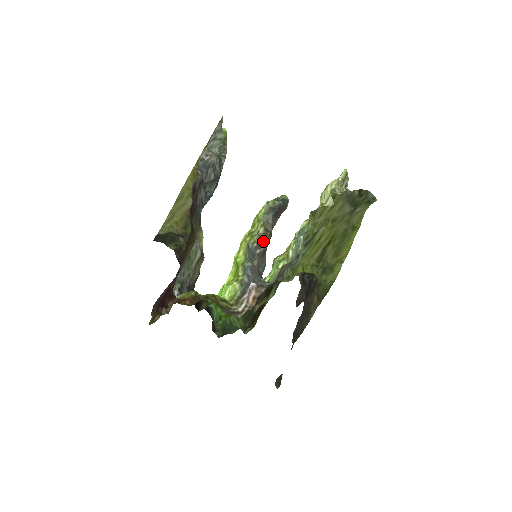
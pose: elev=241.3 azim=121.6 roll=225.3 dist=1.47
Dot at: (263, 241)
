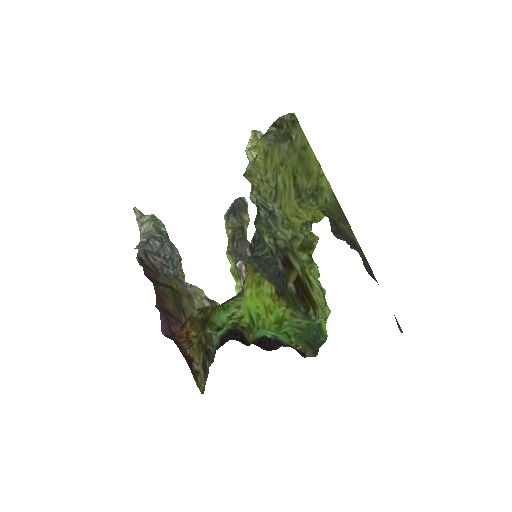
Dot at: (234, 235)
